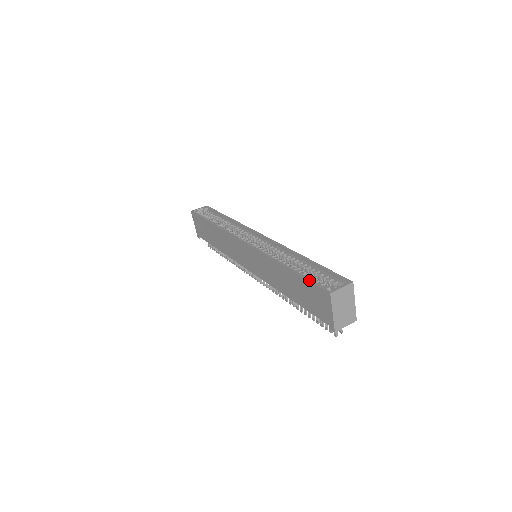
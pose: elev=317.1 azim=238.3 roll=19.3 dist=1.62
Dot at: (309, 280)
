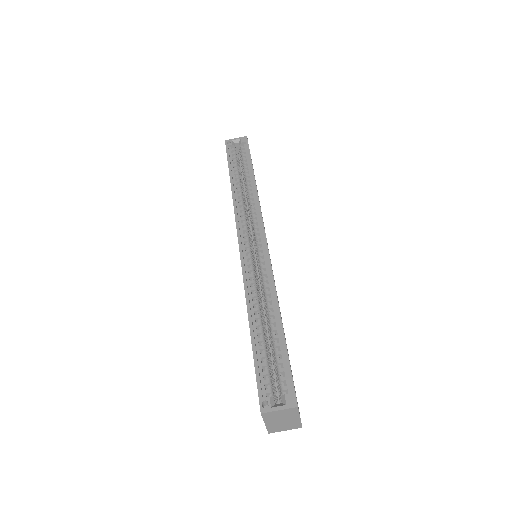
Dot at: (255, 371)
